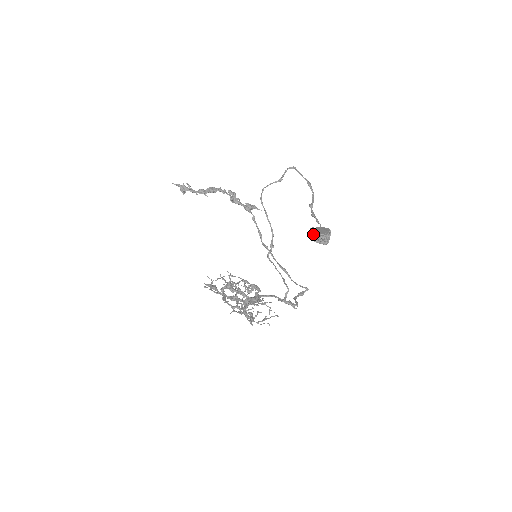
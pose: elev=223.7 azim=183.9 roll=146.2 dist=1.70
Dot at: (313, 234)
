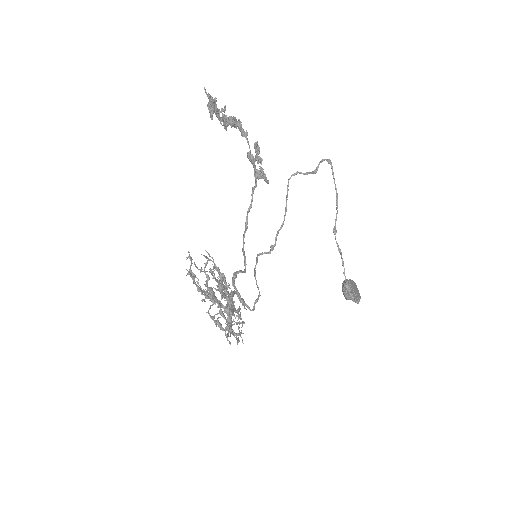
Dot at: (356, 296)
